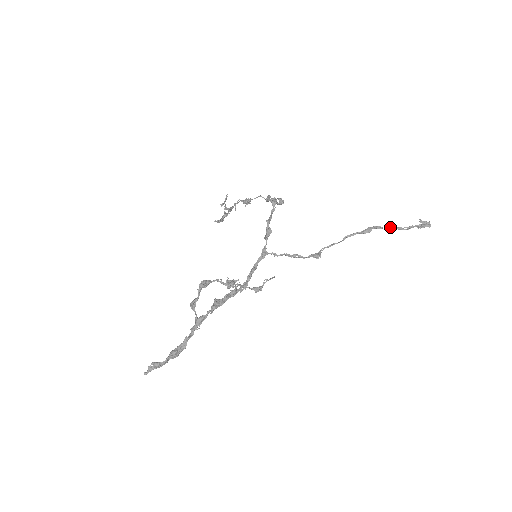
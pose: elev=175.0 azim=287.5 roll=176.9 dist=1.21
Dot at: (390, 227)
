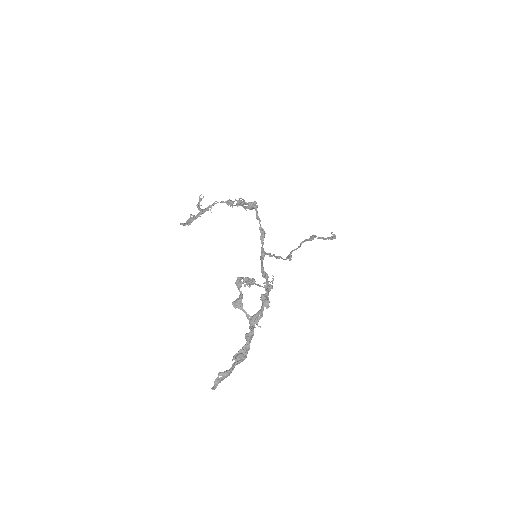
Dot at: (320, 237)
